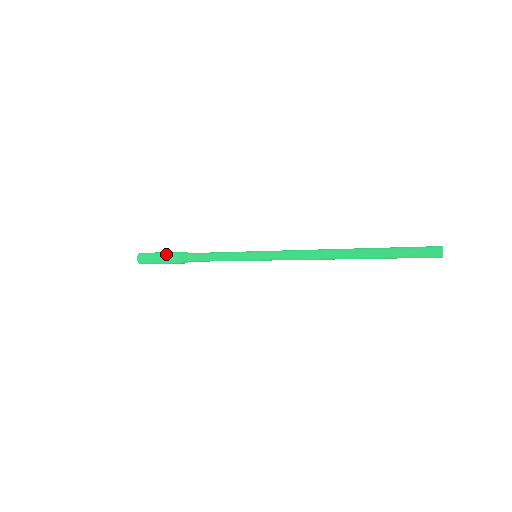
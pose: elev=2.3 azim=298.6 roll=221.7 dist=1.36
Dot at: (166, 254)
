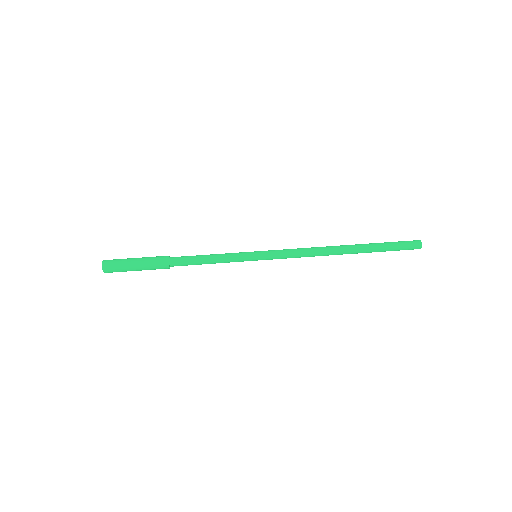
Dot at: (145, 262)
